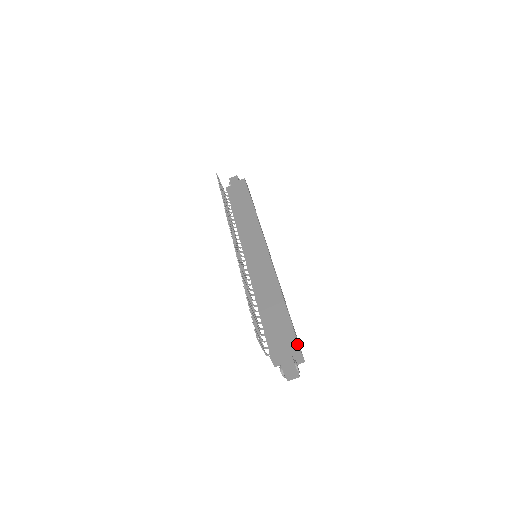
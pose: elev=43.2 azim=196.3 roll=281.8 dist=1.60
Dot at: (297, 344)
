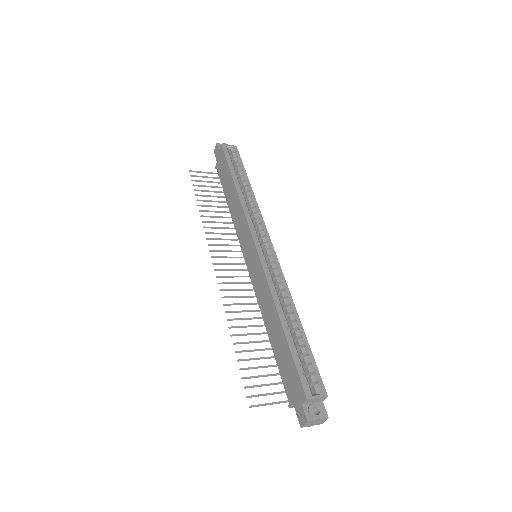
Dot at: (301, 387)
